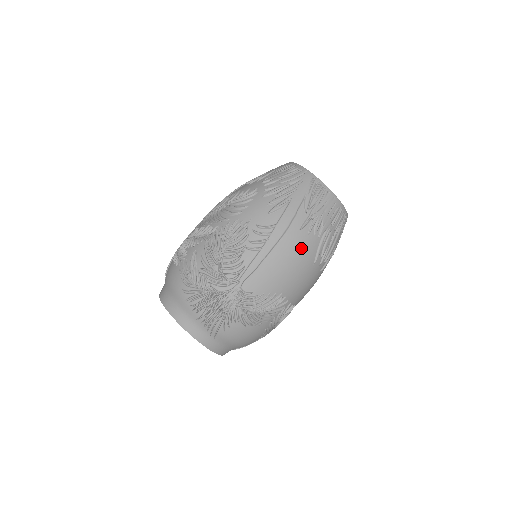
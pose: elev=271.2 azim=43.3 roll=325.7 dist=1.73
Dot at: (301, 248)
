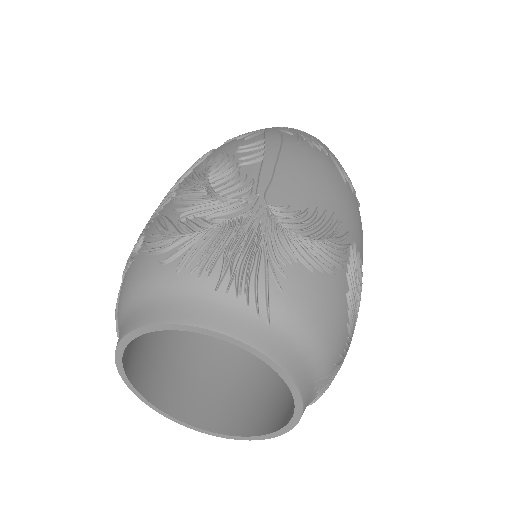
Dot at: (316, 157)
